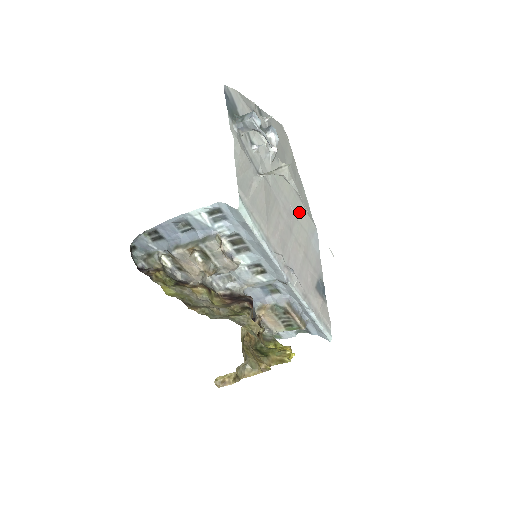
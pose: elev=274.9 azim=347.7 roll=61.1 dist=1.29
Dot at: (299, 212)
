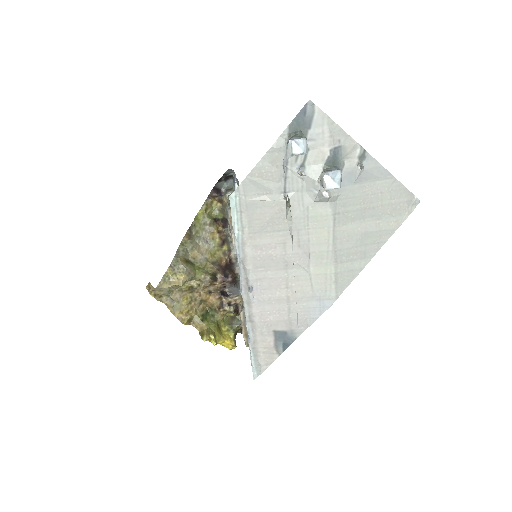
Dot at: (320, 267)
